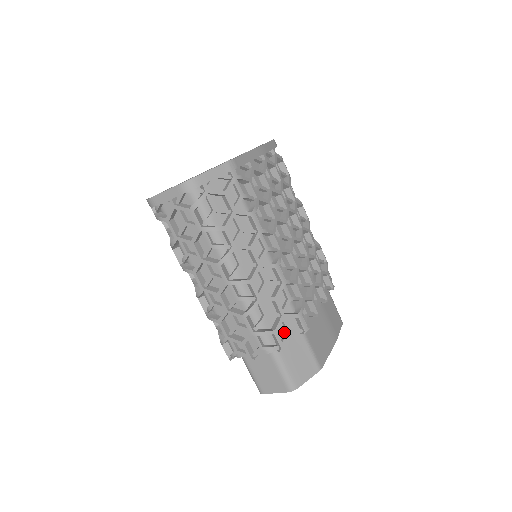
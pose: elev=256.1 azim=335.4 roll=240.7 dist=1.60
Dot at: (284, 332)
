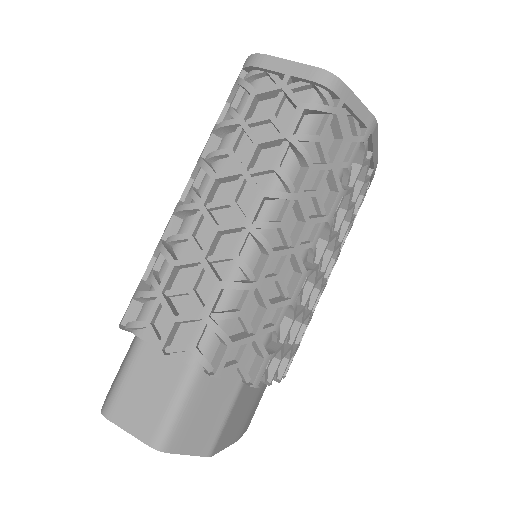
Dot at: (232, 359)
